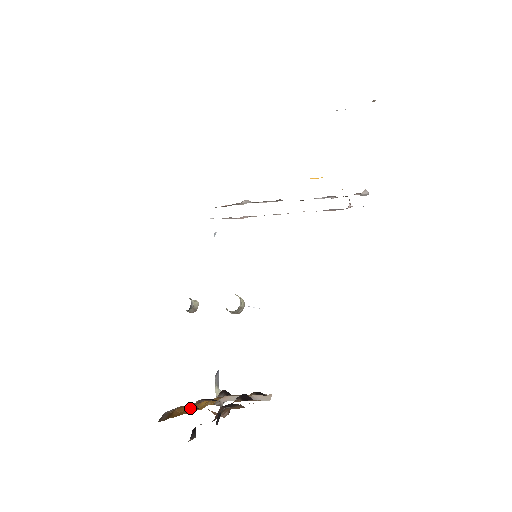
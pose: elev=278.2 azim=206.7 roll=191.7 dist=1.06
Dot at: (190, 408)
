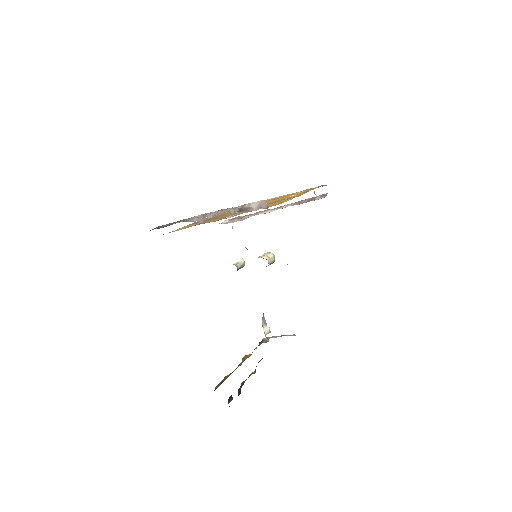
Dot at: (237, 367)
